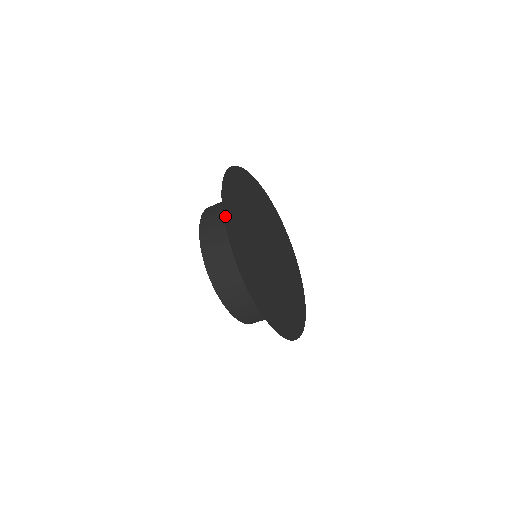
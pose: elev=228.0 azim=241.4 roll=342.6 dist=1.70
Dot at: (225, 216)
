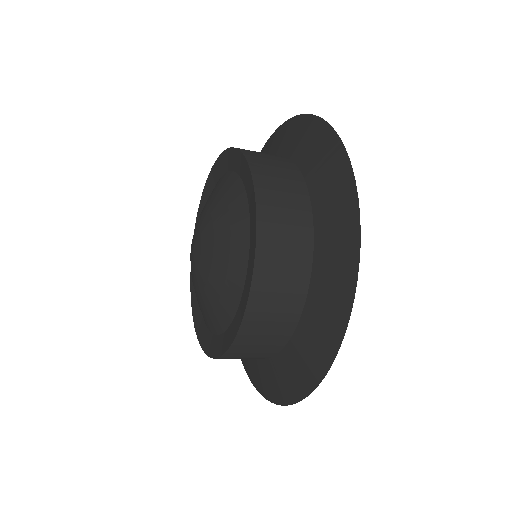
Dot at: (349, 302)
